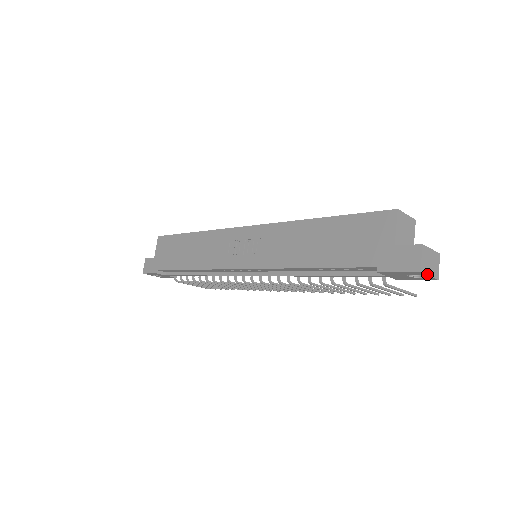
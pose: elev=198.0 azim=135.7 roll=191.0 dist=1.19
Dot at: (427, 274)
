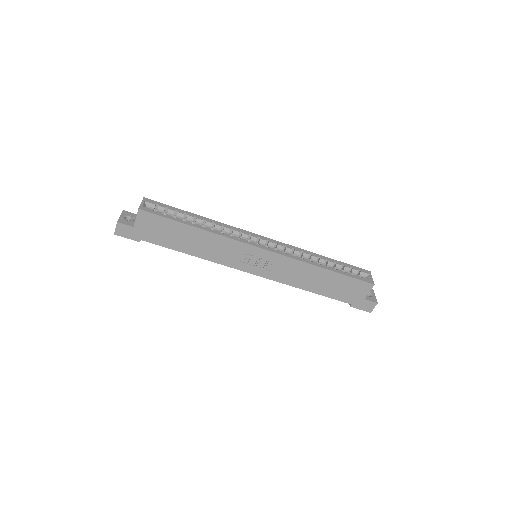
Dot at: occluded
